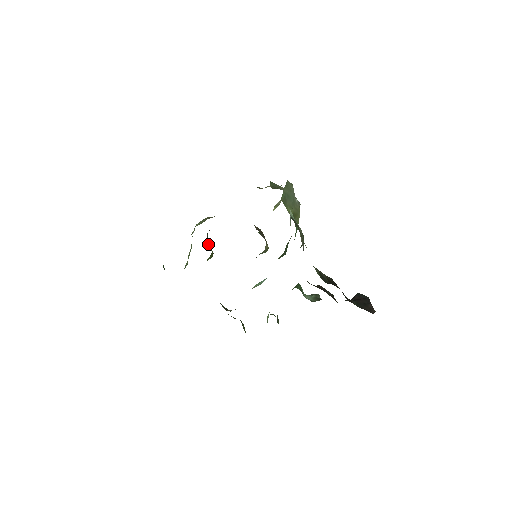
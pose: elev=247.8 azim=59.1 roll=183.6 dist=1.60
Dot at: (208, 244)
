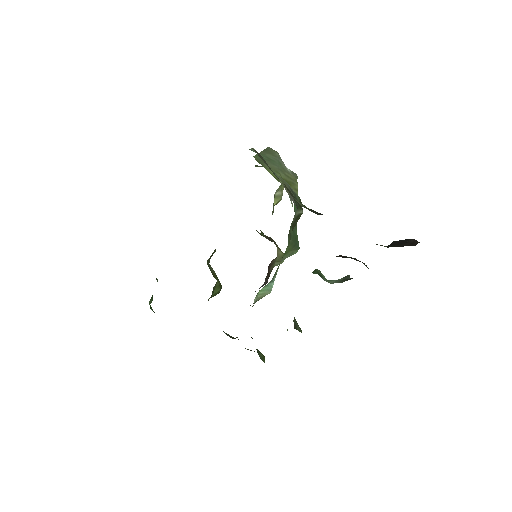
Dot at: occluded
